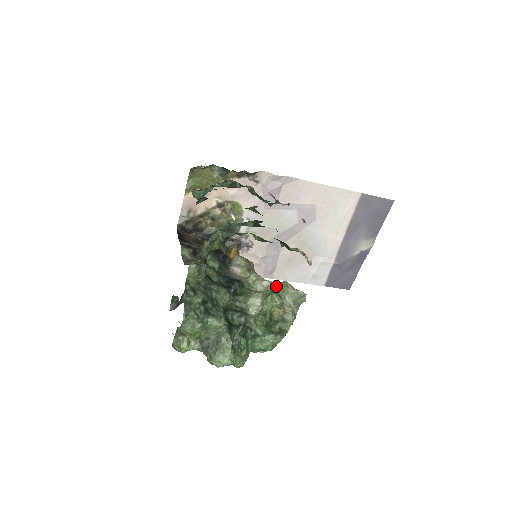
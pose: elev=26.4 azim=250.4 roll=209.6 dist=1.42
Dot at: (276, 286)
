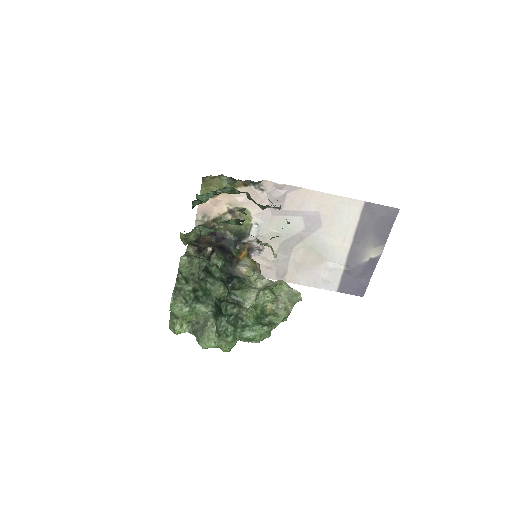
Dot at: (273, 284)
